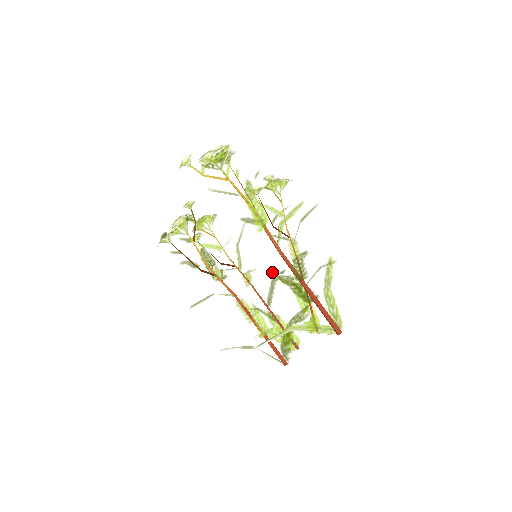
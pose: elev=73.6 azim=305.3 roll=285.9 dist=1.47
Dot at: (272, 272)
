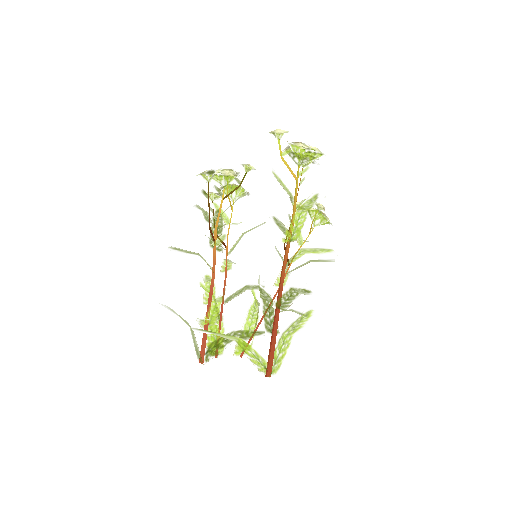
Dot at: (258, 280)
